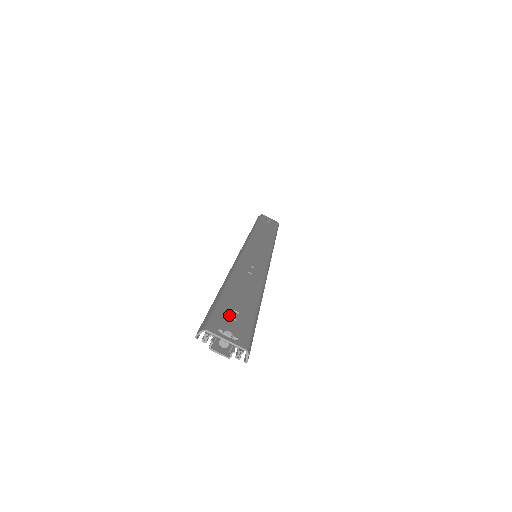
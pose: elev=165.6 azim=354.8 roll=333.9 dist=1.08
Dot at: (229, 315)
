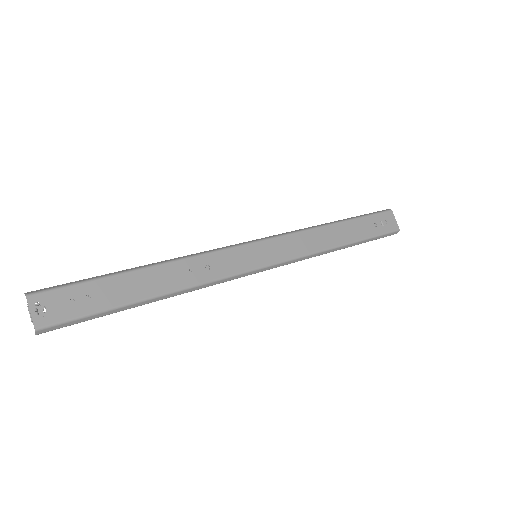
Dot at: (74, 297)
